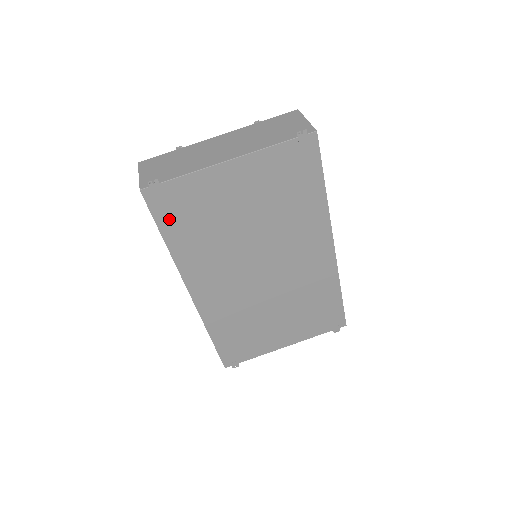
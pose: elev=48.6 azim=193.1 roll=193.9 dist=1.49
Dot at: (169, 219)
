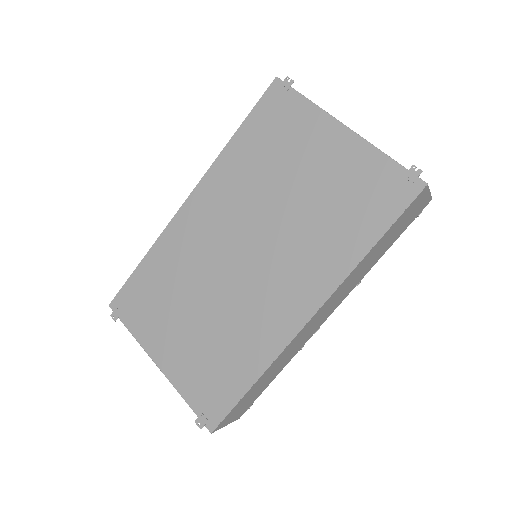
Dot at: (260, 119)
